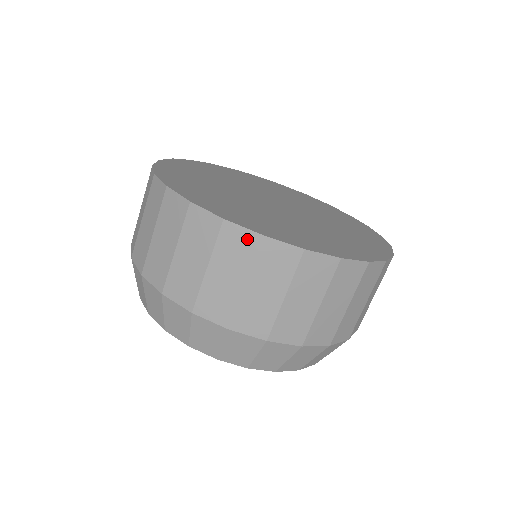
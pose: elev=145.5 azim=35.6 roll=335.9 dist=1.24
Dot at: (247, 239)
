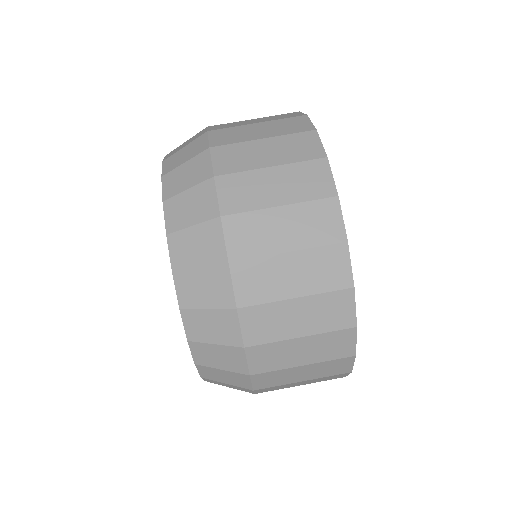
Dot at: (296, 115)
